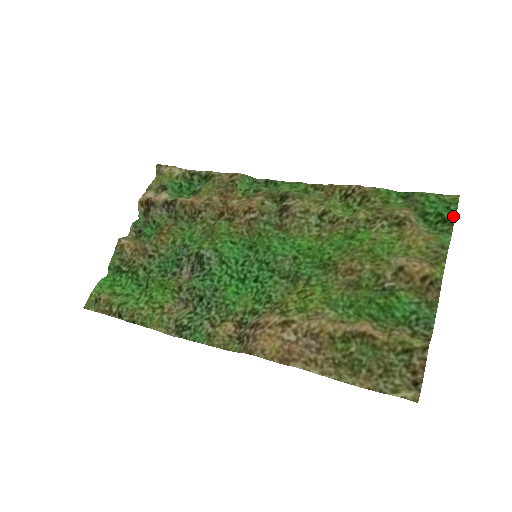
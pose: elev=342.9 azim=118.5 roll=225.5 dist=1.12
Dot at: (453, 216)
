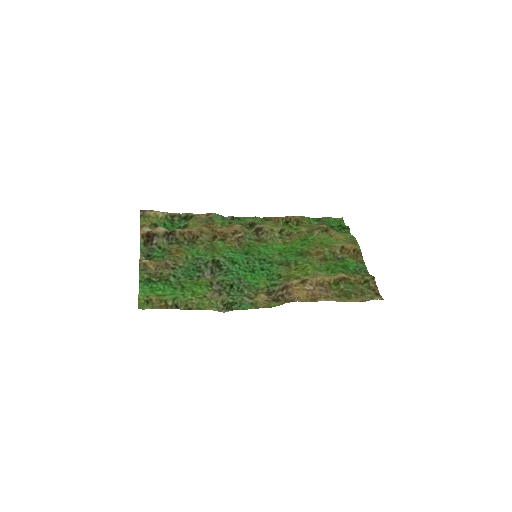
Dot at: (346, 226)
